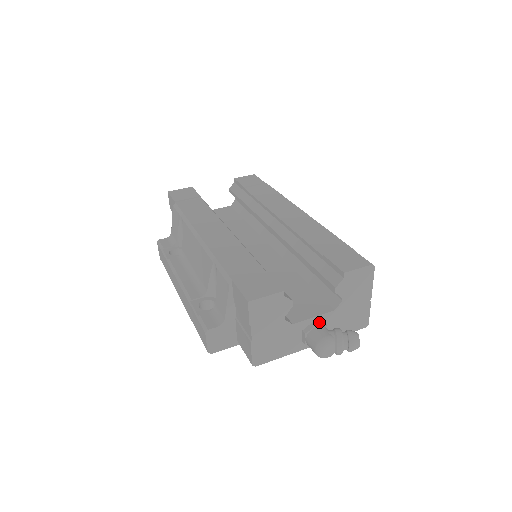
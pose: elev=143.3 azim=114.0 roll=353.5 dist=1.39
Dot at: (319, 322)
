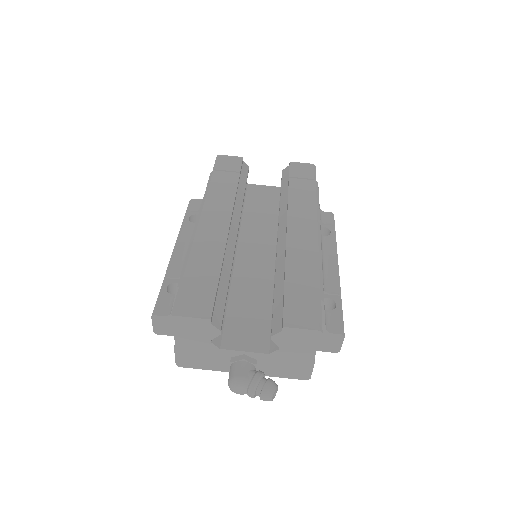
Dot at: (250, 357)
